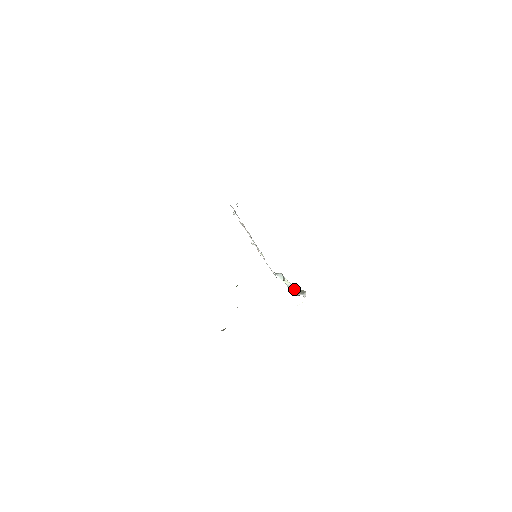
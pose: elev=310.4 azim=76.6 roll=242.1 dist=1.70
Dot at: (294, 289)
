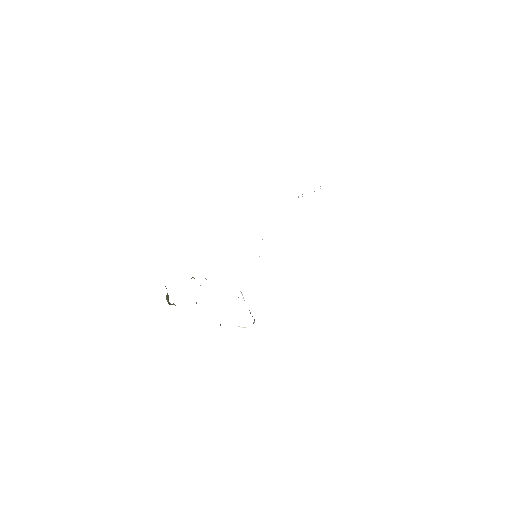
Dot at: occluded
